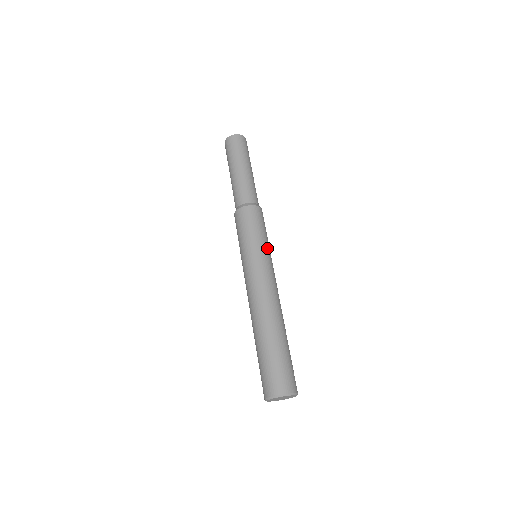
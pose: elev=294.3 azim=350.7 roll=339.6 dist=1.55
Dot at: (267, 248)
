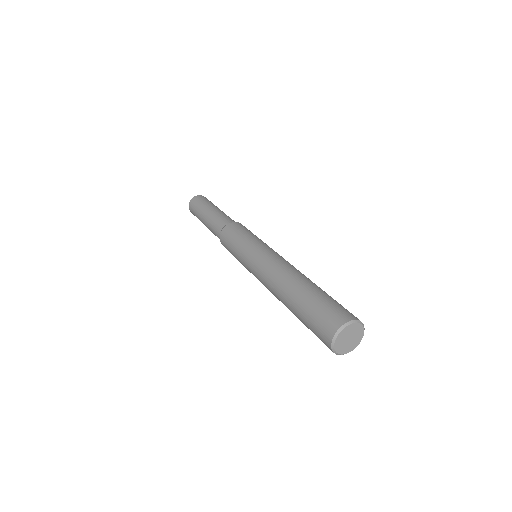
Dot at: occluded
